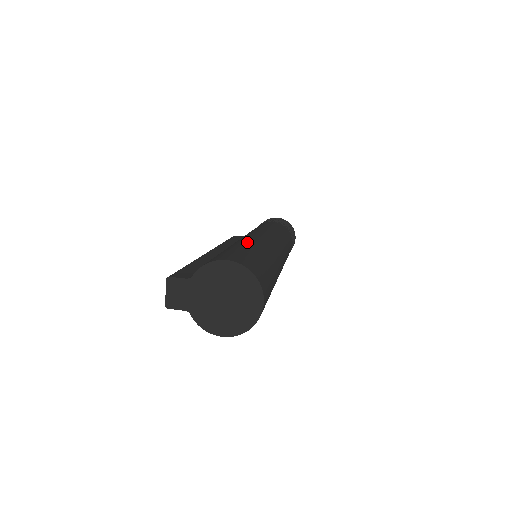
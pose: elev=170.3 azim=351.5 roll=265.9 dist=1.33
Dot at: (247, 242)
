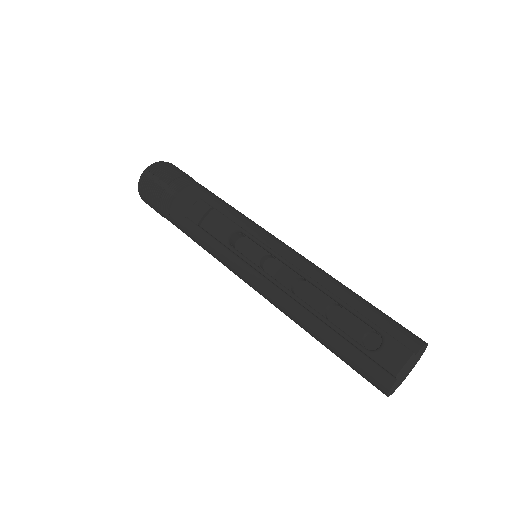
Dot at: (344, 285)
